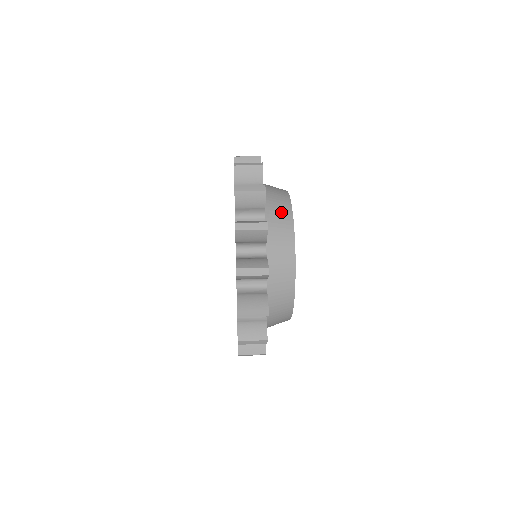
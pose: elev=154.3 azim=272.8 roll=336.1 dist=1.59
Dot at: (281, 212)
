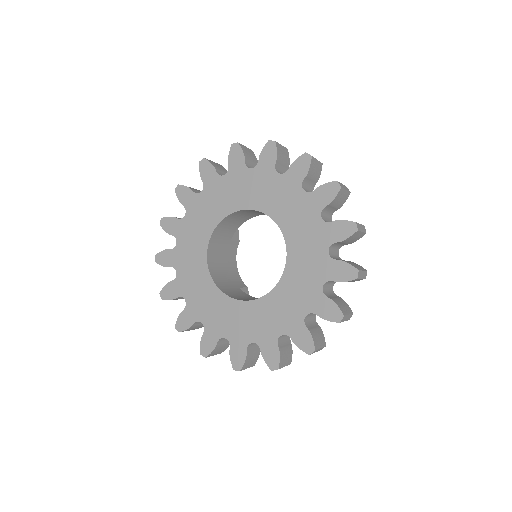
Dot at: occluded
